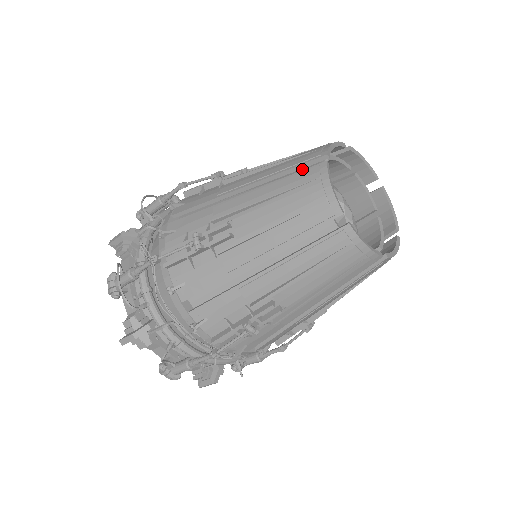
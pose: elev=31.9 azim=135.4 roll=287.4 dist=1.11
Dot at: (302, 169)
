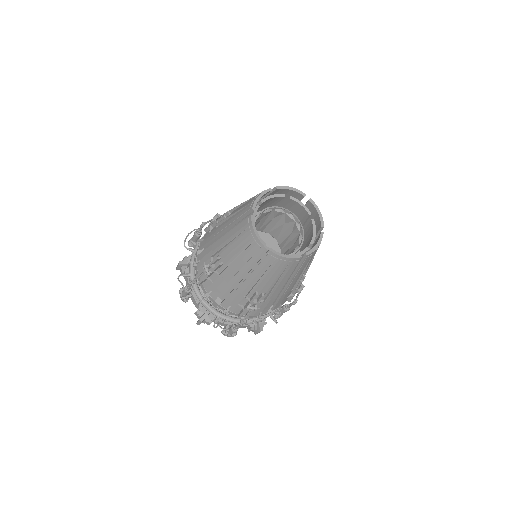
Dot at: occluded
